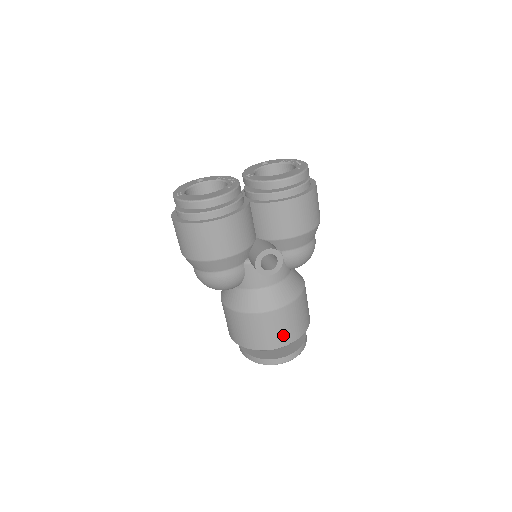
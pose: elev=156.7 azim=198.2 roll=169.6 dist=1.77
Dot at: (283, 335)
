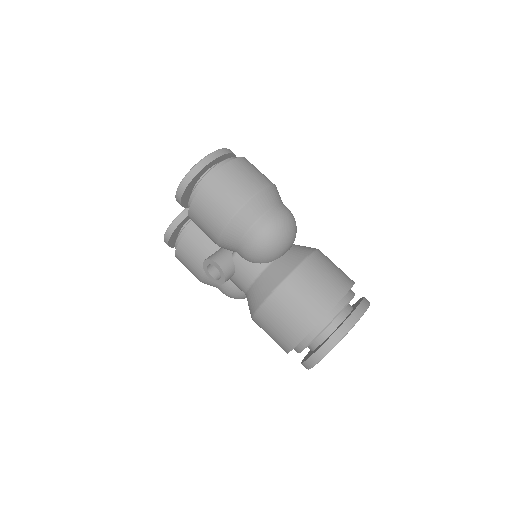
Dot at: (282, 338)
